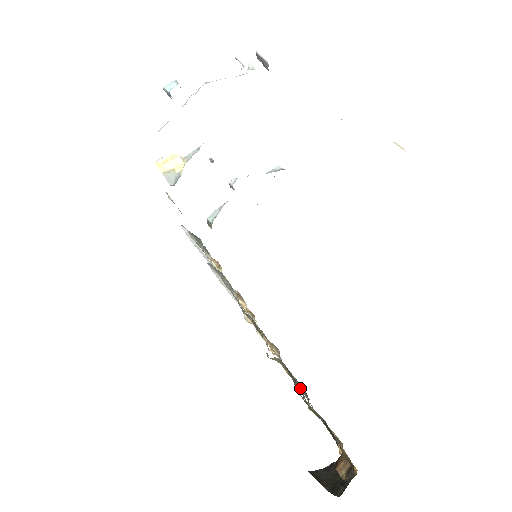
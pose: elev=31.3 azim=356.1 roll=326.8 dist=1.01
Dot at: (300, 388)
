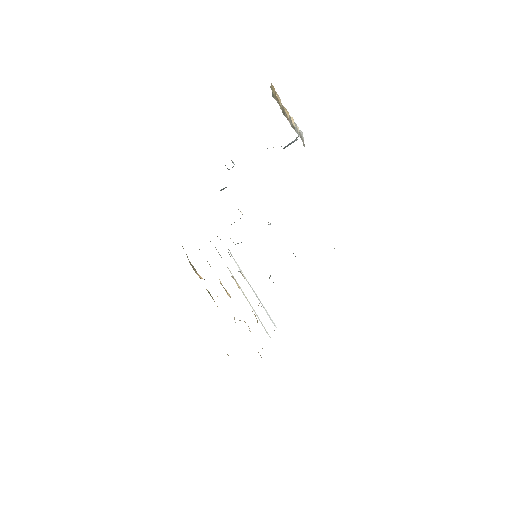
Dot at: occluded
